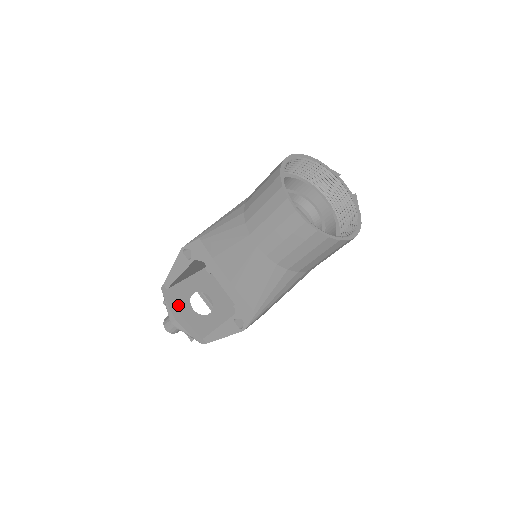
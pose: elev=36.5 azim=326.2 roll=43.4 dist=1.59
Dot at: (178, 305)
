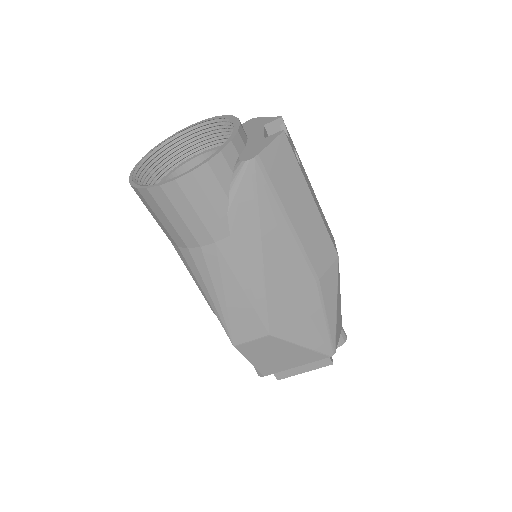
Dot at: occluded
